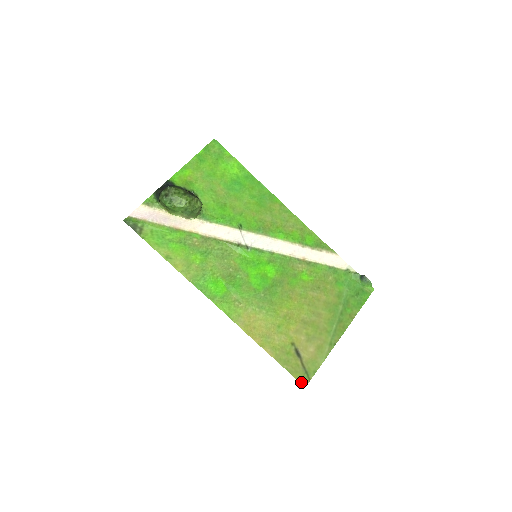
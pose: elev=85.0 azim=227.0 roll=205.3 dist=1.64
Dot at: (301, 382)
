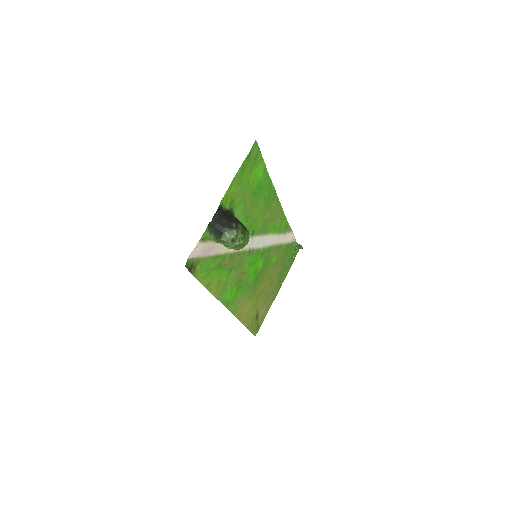
Dot at: (254, 335)
